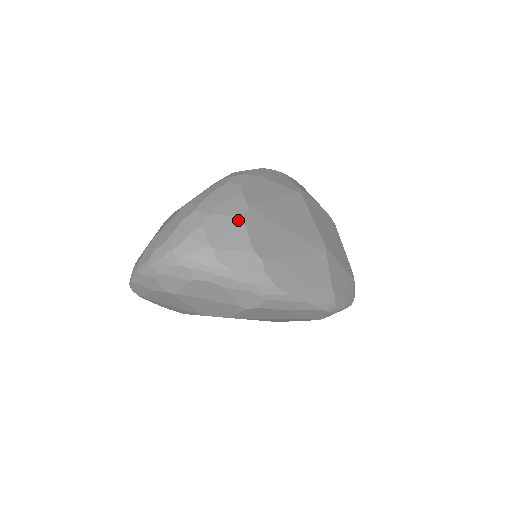
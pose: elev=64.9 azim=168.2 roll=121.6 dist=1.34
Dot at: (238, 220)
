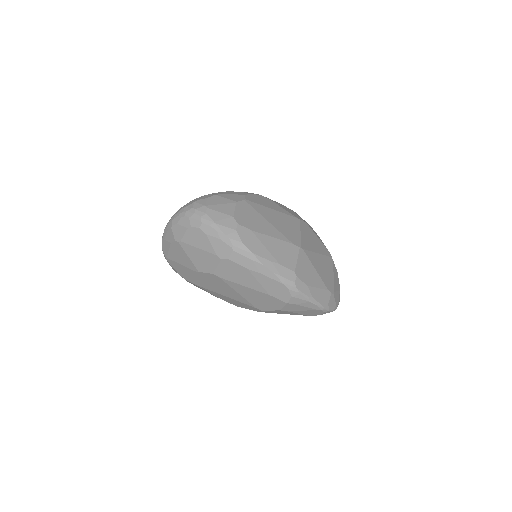
Dot at: (232, 201)
